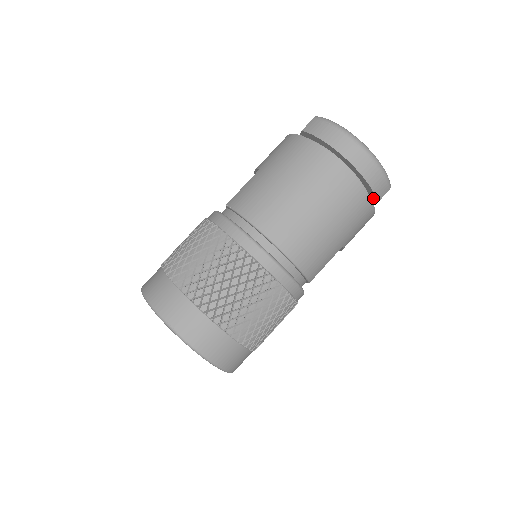
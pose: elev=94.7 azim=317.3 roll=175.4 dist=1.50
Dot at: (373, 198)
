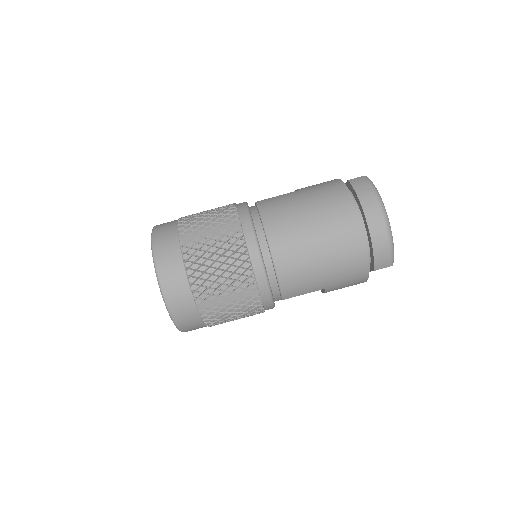
Dot at: (372, 265)
